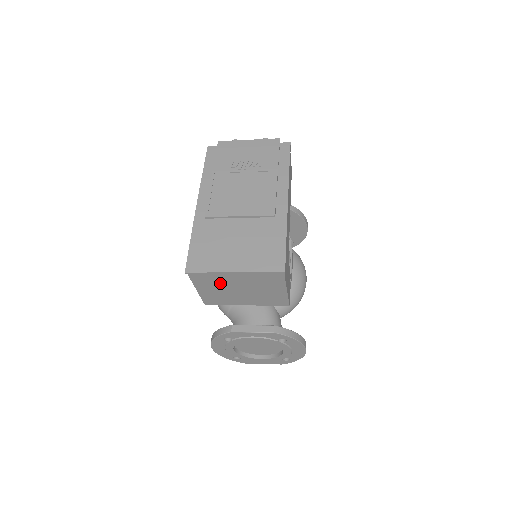
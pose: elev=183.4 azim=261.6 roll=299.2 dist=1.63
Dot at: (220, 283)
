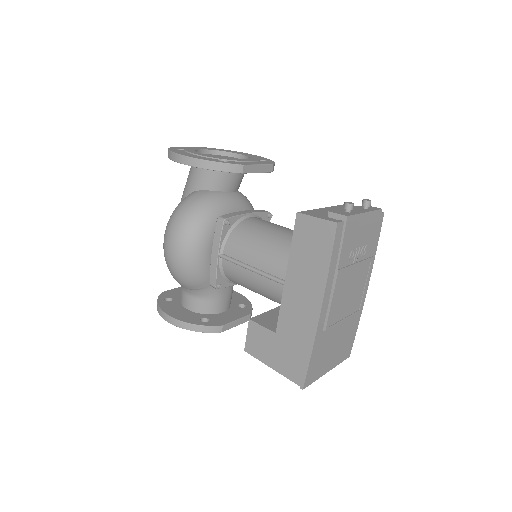
Dot at: occluded
